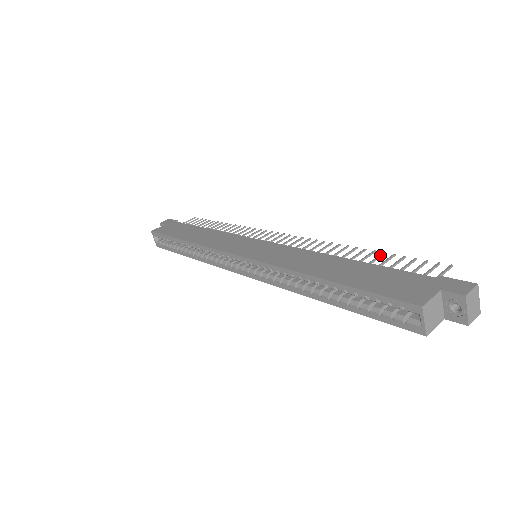
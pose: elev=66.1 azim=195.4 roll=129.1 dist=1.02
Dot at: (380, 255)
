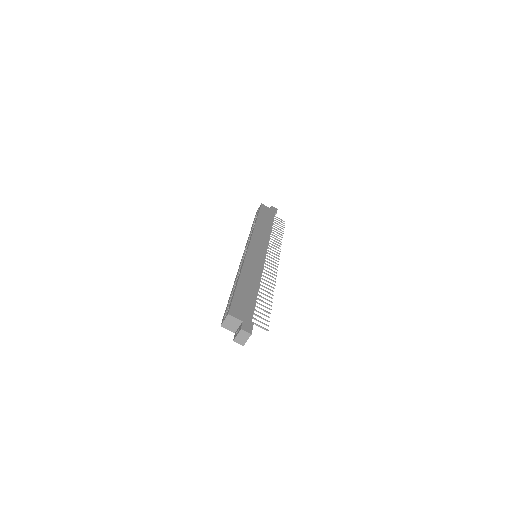
Dot at: (268, 304)
